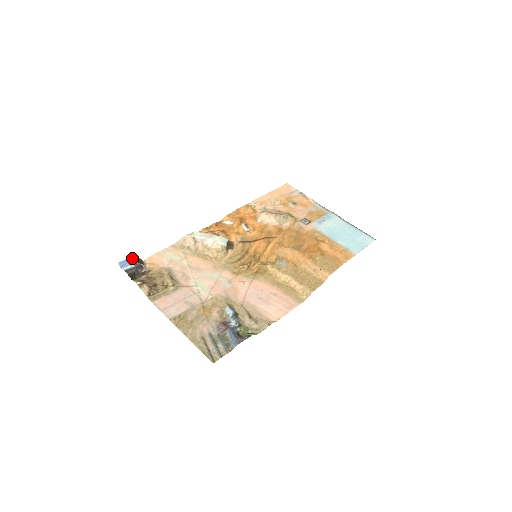
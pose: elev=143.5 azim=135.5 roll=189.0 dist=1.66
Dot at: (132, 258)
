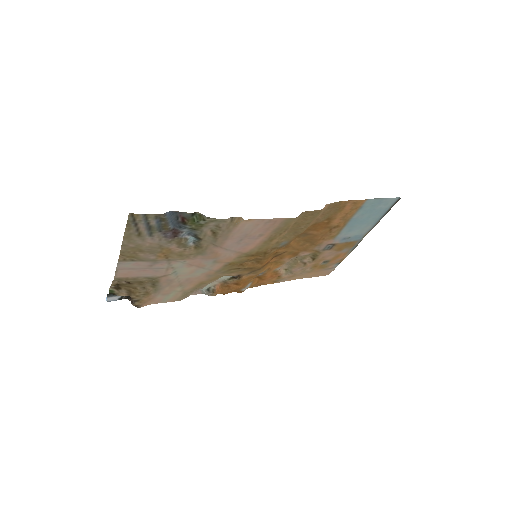
Dot at: occluded
